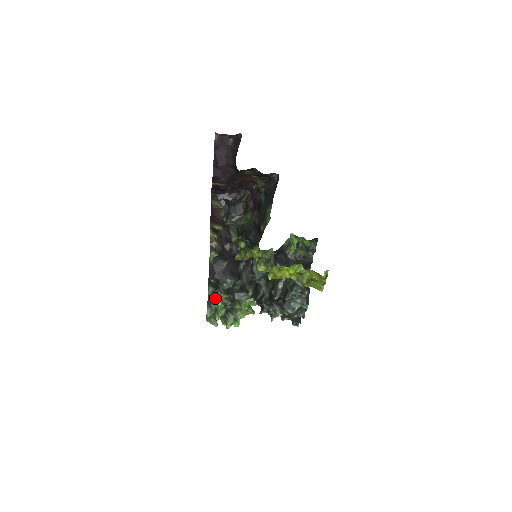
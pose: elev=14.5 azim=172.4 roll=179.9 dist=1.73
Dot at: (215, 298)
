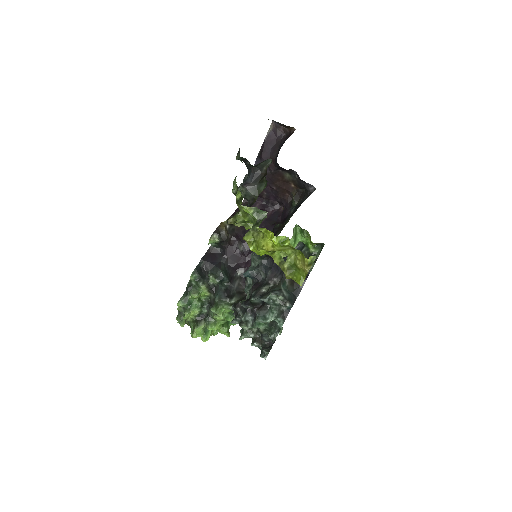
Dot at: (195, 288)
